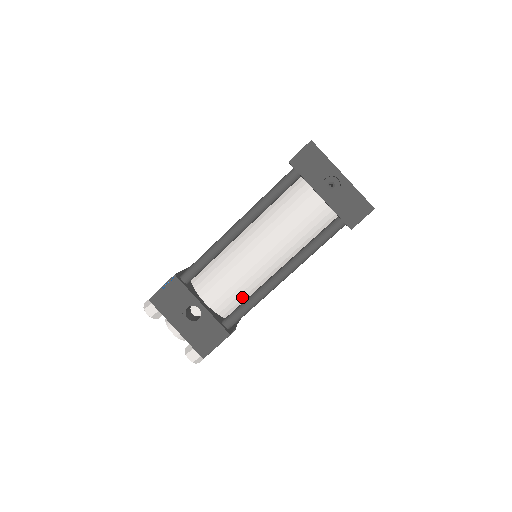
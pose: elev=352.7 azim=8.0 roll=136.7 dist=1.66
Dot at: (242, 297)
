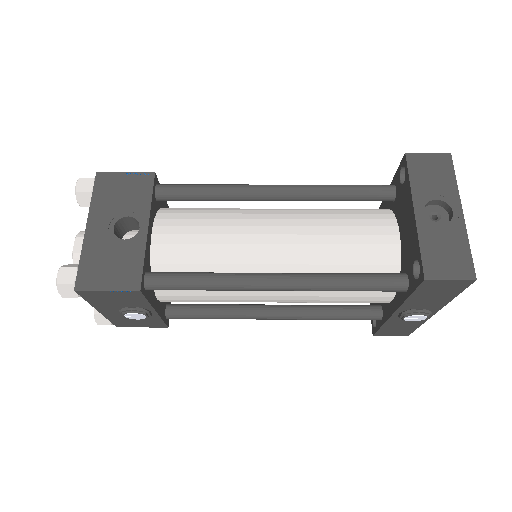
Dot at: (199, 271)
